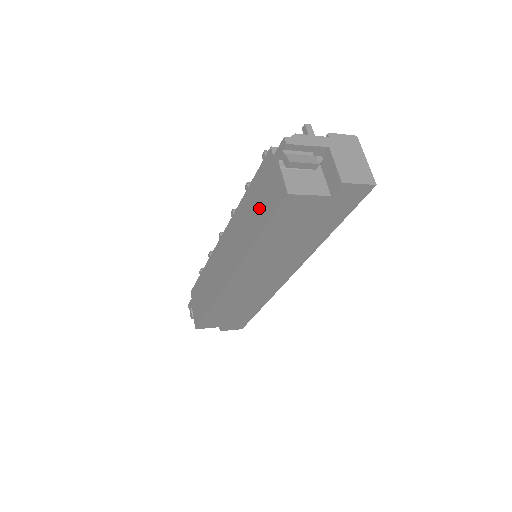
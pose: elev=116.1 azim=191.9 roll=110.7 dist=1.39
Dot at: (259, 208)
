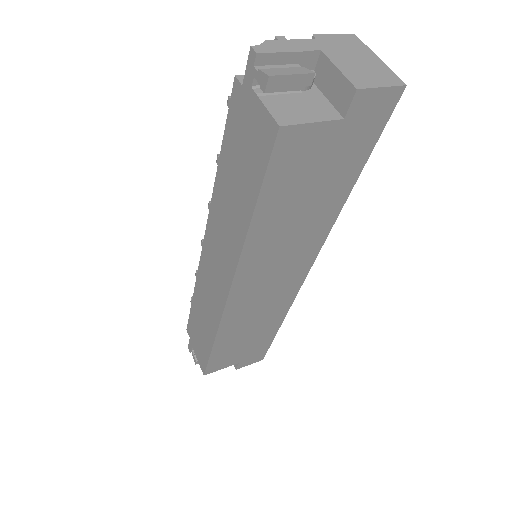
Dot at: (242, 174)
